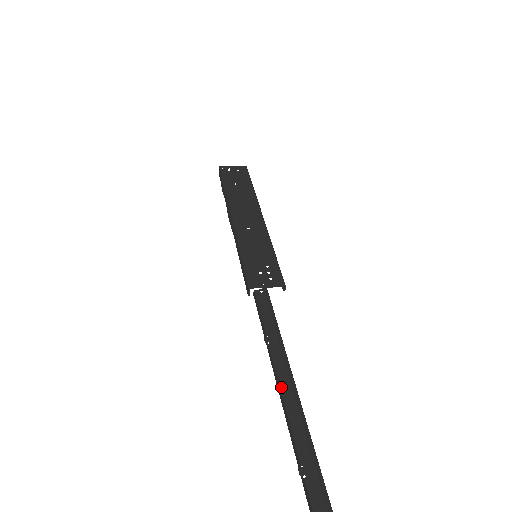
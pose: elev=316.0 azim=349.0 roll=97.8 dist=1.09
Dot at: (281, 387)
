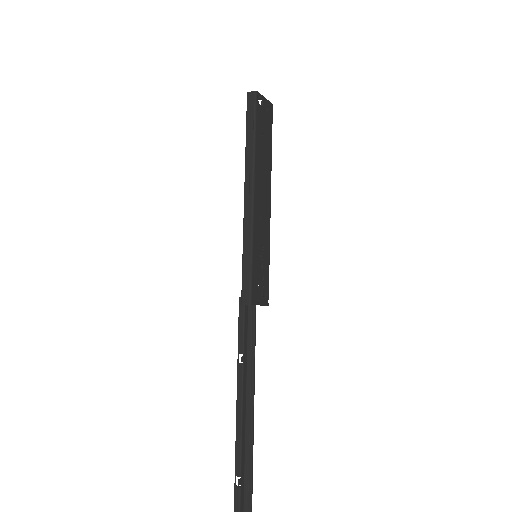
Dot at: (243, 410)
